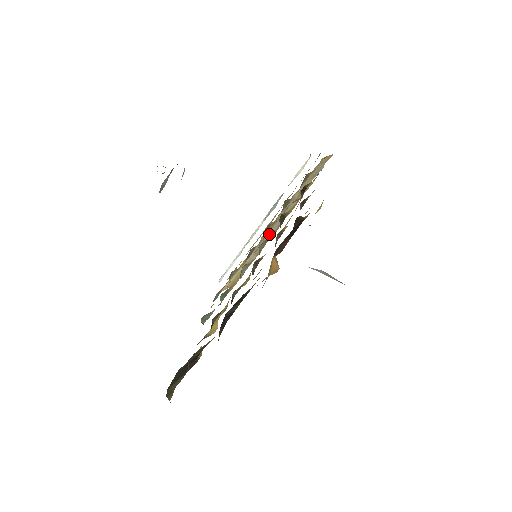
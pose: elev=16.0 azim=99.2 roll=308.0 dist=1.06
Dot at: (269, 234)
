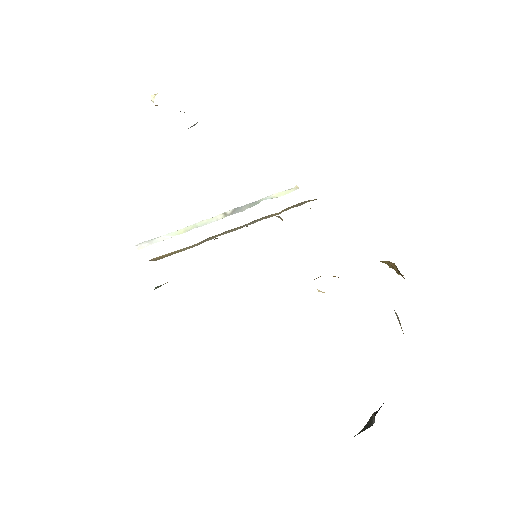
Dot at: (227, 232)
